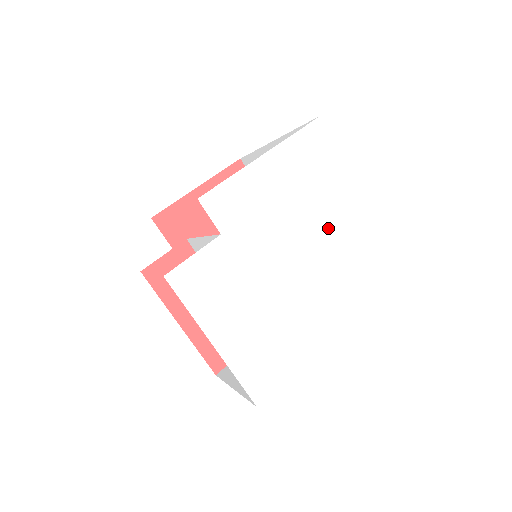
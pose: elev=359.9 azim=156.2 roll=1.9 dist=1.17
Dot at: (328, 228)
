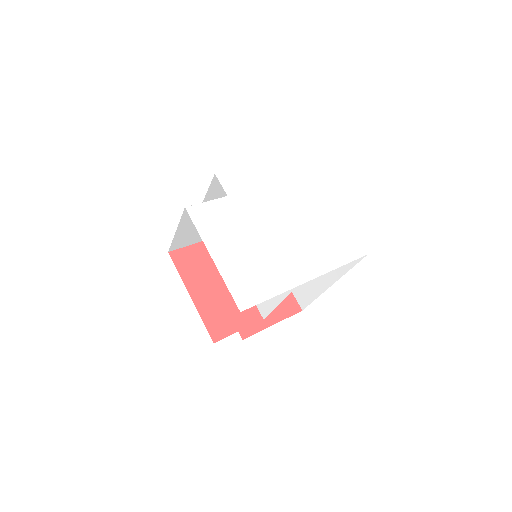
Dot at: (305, 214)
